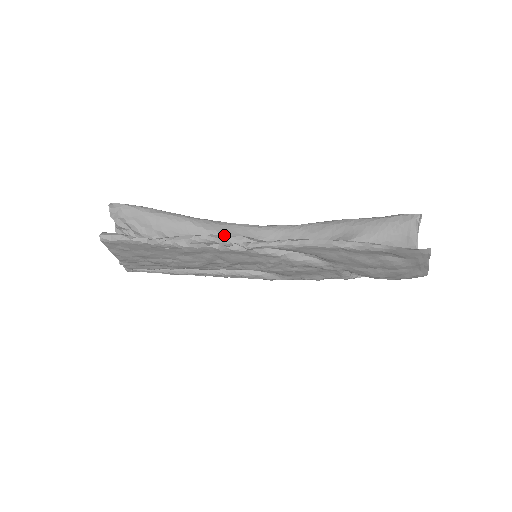
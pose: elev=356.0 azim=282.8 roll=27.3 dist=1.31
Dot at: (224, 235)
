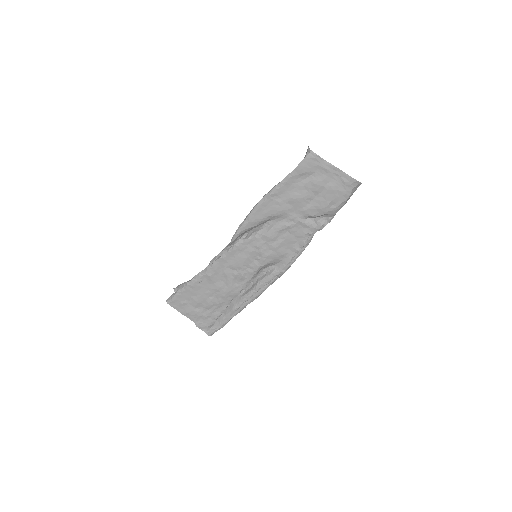
Dot at: occluded
